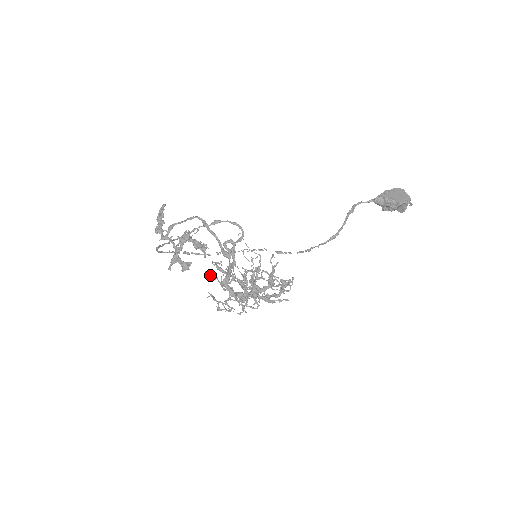
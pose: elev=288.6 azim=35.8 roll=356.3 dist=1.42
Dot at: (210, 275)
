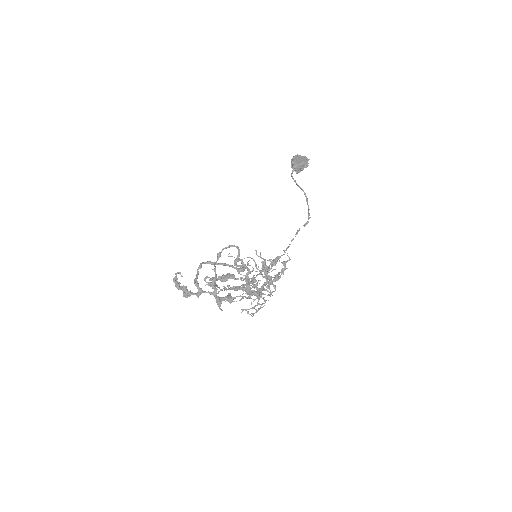
Dot at: occluded
